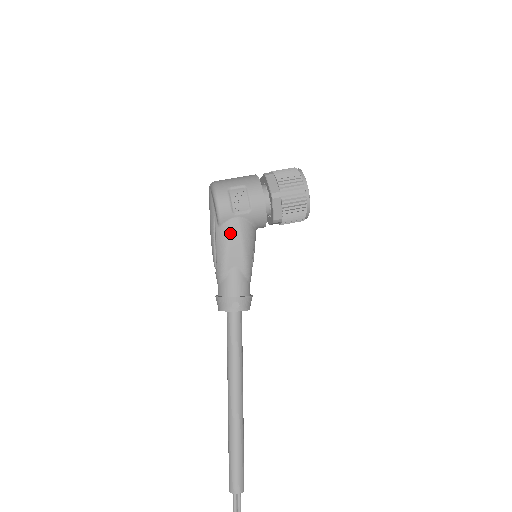
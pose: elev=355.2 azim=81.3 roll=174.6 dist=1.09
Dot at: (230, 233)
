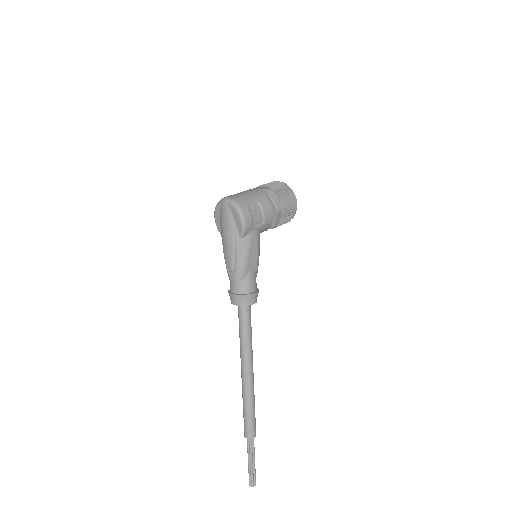
Dot at: (250, 243)
